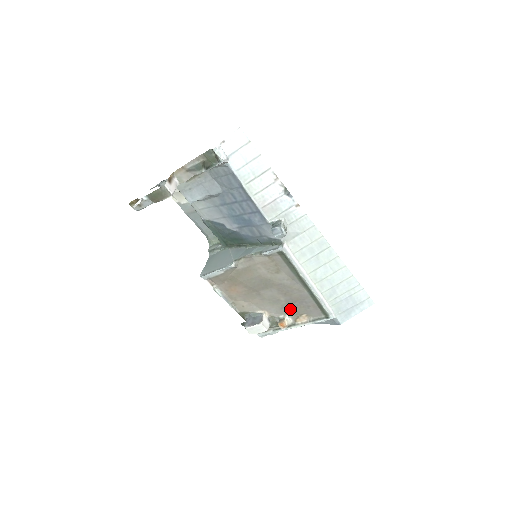
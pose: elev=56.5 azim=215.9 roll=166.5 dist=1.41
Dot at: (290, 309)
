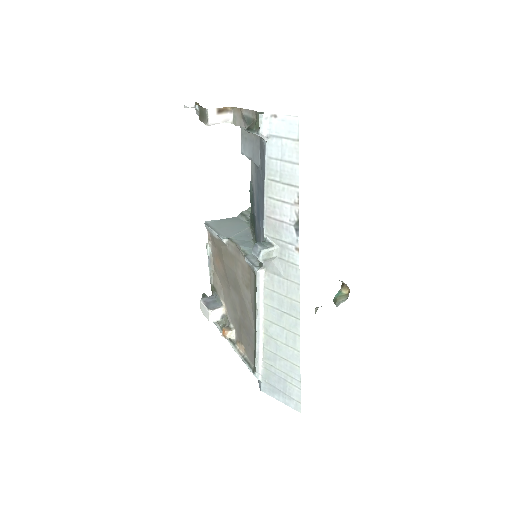
Dot at: (239, 328)
